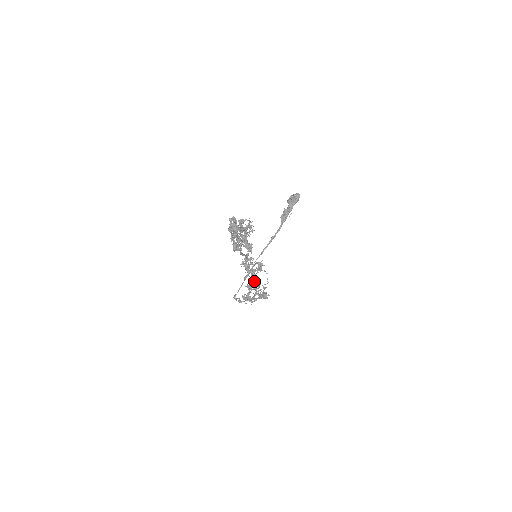
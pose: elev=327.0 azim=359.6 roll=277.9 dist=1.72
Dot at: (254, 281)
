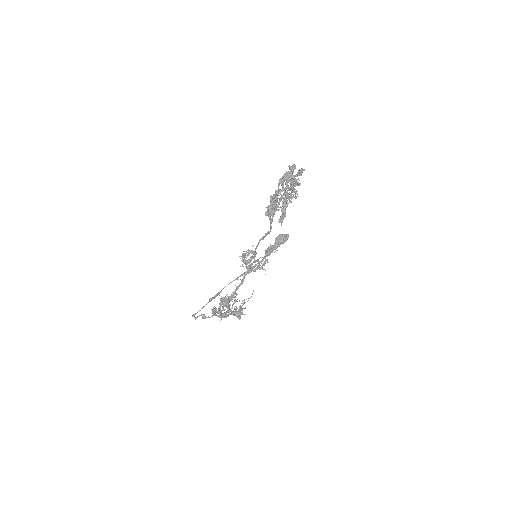
Dot at: occluded
